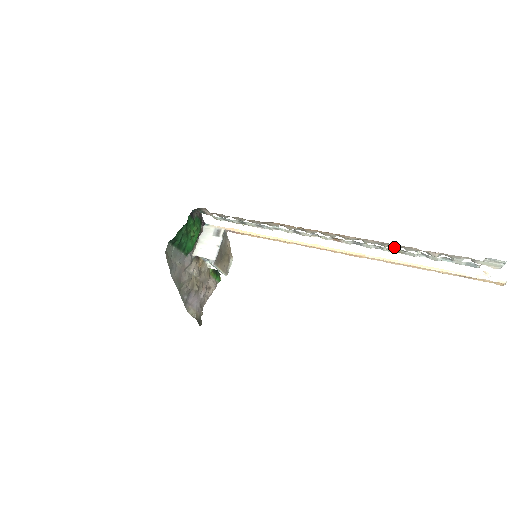
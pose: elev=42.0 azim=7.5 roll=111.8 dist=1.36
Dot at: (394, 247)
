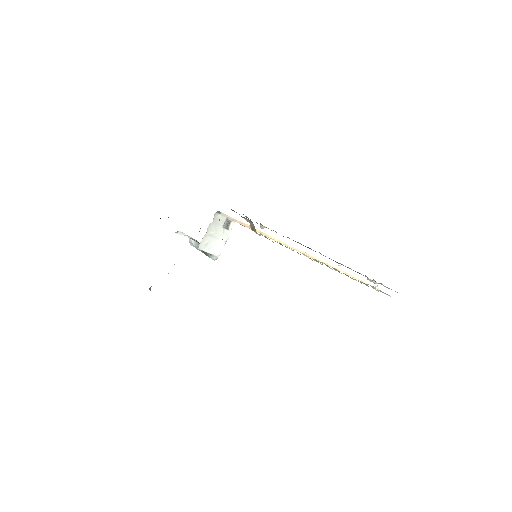
Dot at: occluded
